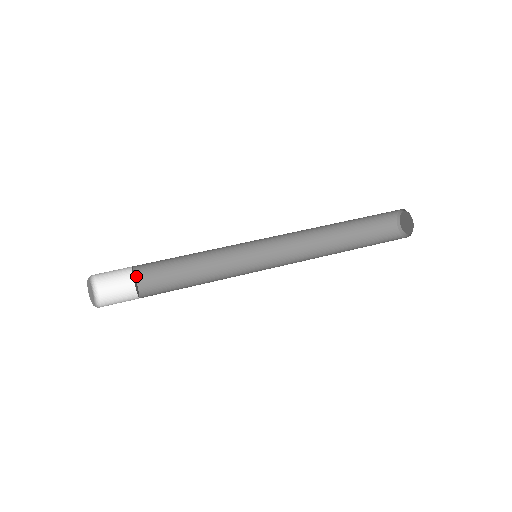
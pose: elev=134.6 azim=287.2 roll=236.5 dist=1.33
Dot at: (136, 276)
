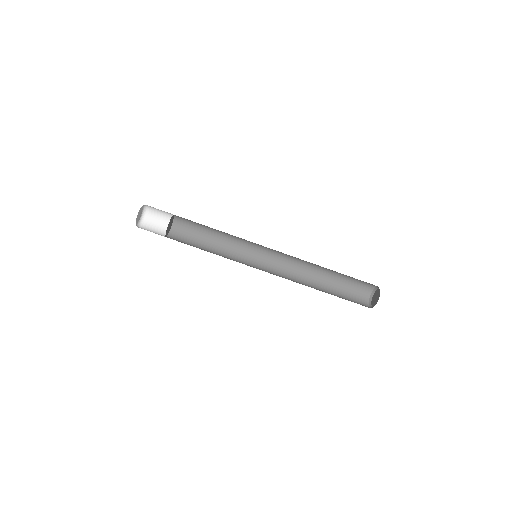
Dot at: (175, 216)
